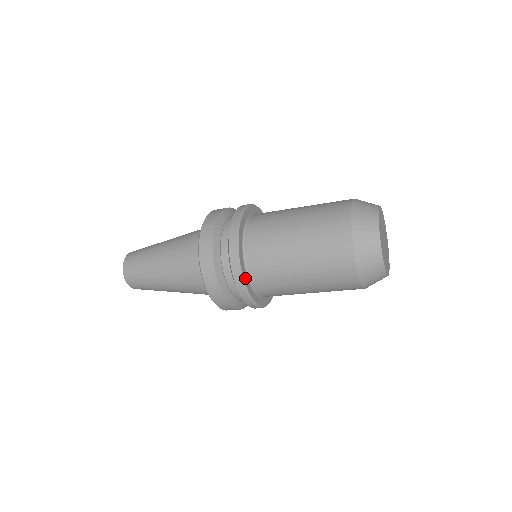
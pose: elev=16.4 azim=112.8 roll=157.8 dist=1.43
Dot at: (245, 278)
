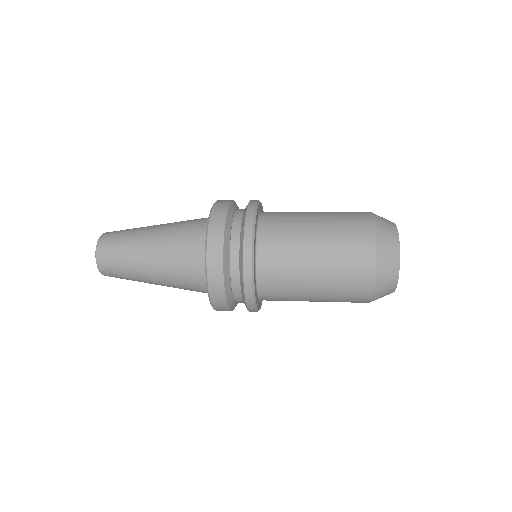
Dot at: (254, 246)
